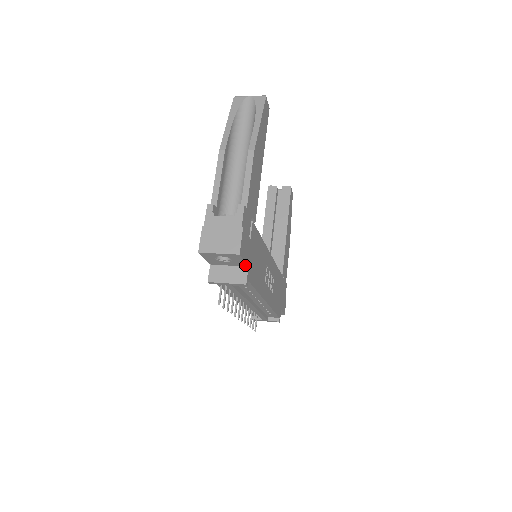
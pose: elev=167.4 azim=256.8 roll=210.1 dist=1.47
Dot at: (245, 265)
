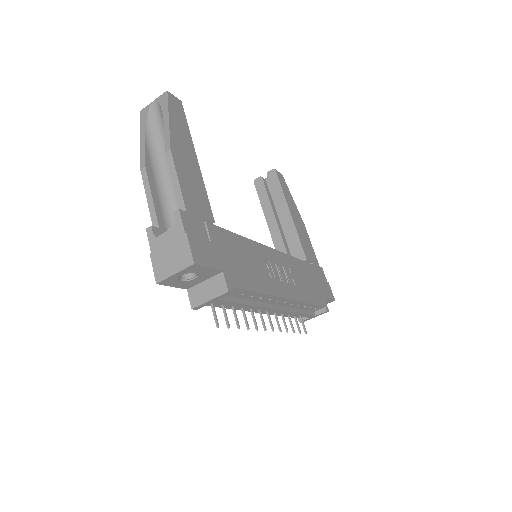
Dot at: (218, 272)
